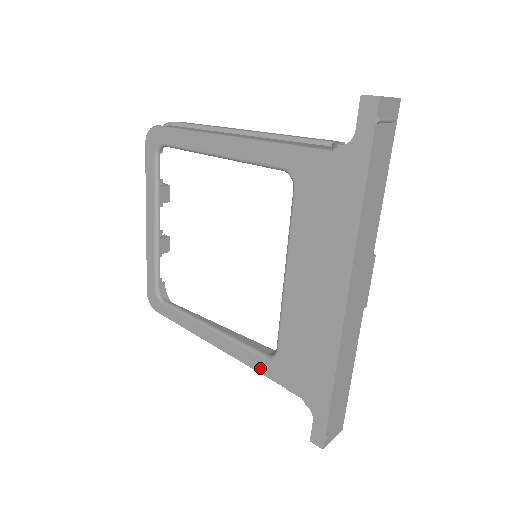
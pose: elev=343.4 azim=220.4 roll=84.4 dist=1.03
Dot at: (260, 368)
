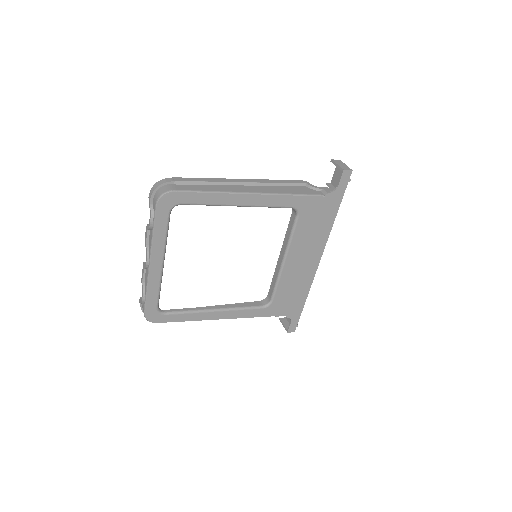
Dot at: (259, 315)
